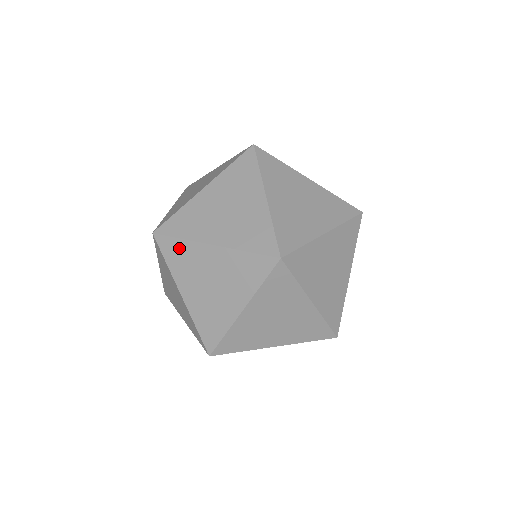
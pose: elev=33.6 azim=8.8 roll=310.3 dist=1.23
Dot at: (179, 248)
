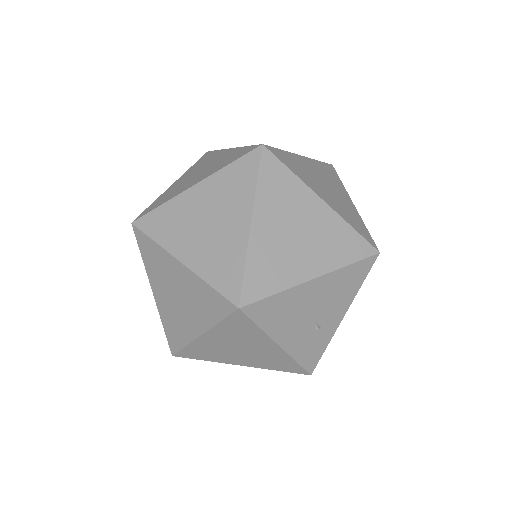
Dot at: (162, 215)
